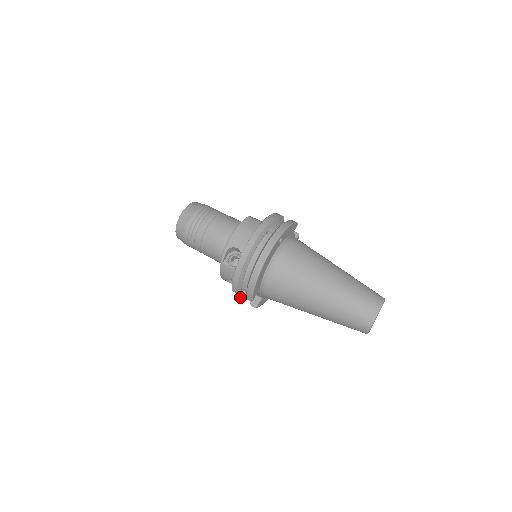
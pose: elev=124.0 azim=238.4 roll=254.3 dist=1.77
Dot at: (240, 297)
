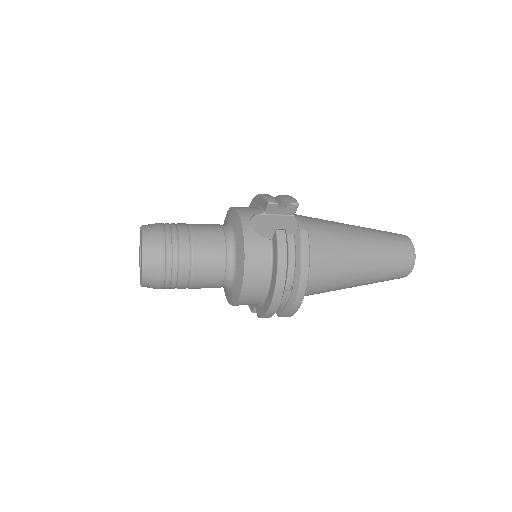
Dot at: (280, 231)
